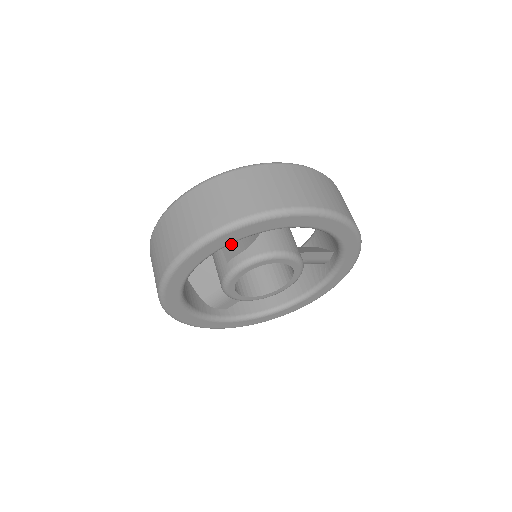
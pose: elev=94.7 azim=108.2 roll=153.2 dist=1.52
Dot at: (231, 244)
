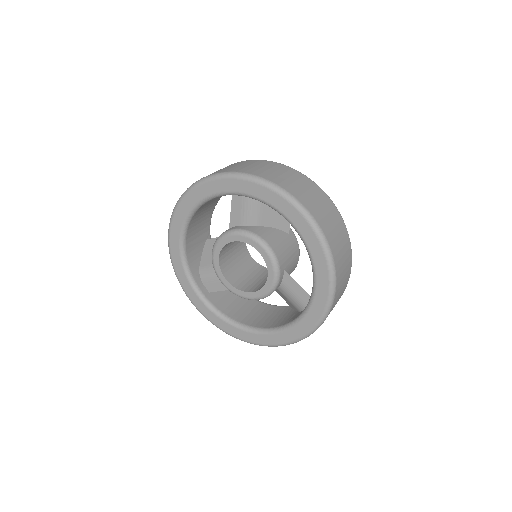
Dot at: (239, 208)
